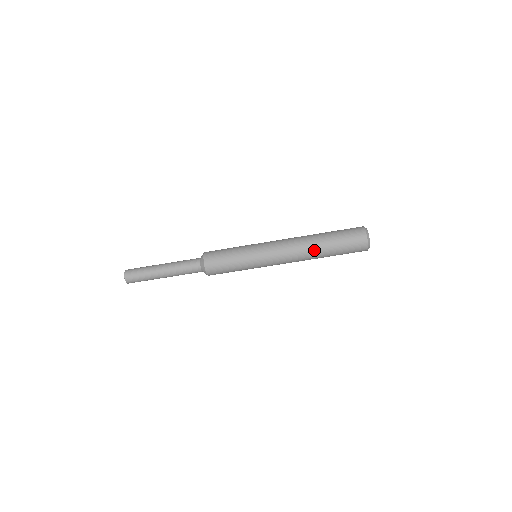
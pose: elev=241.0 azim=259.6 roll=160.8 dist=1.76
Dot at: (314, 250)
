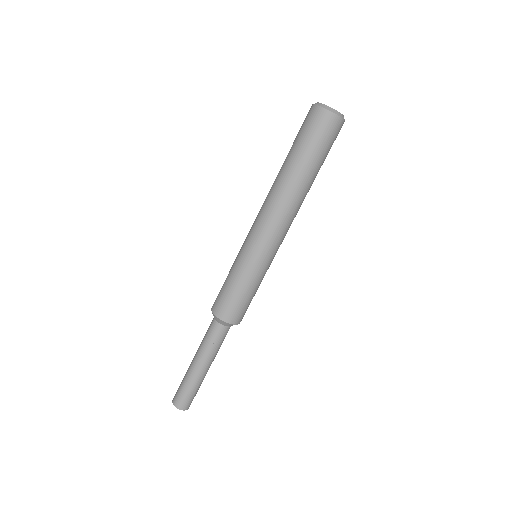
Dot at: (288, 182)
